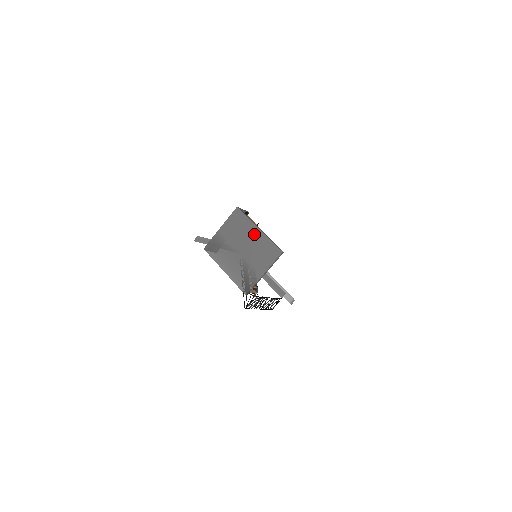
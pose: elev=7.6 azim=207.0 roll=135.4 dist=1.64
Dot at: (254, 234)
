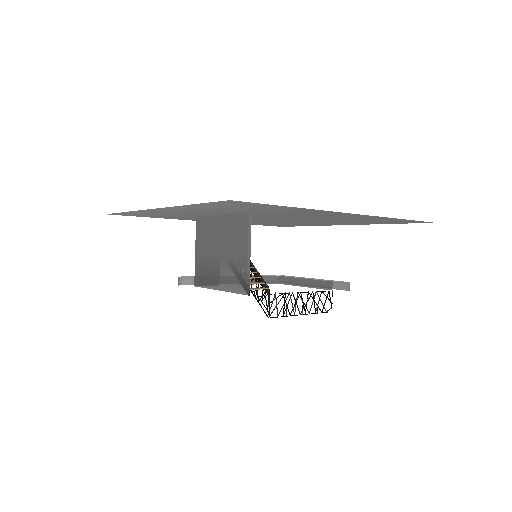
Dot at: (219, 225)
